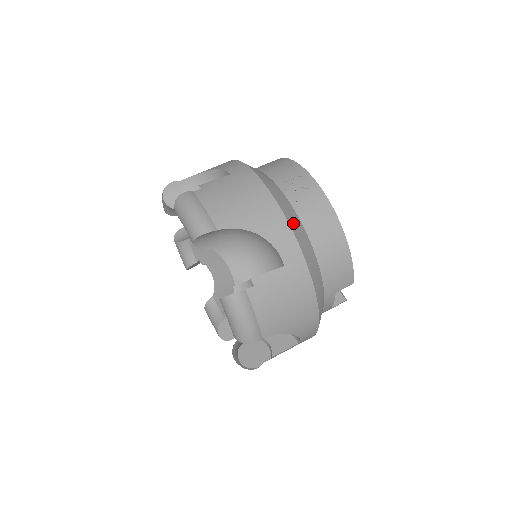
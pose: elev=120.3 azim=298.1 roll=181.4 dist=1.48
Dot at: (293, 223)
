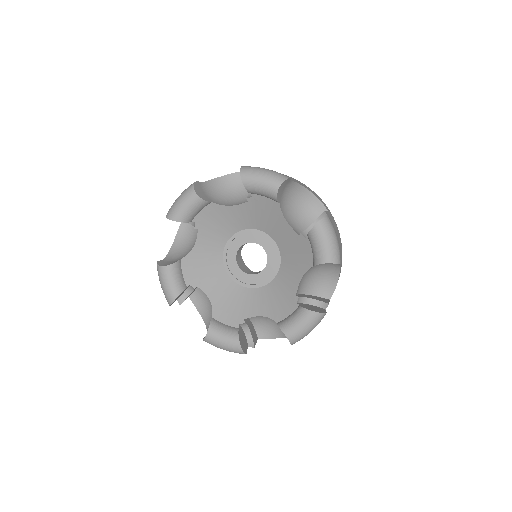
Dot at: occluded
